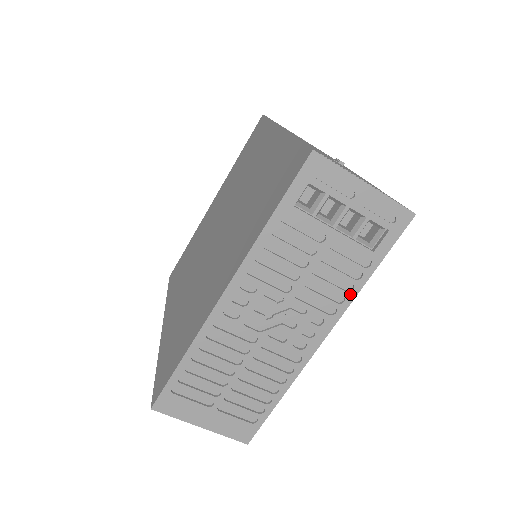
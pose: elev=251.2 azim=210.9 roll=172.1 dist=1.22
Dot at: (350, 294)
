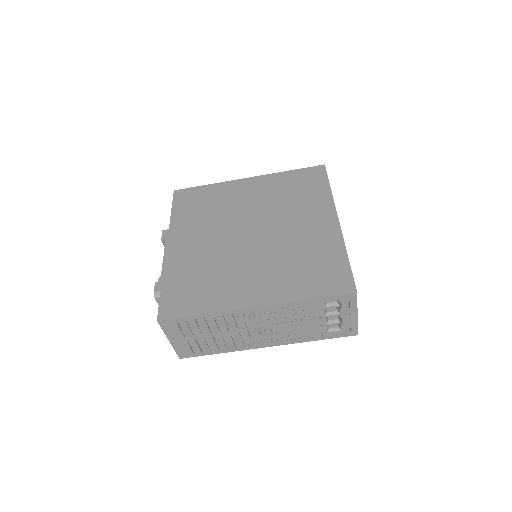
Dot at: (299, 341)
